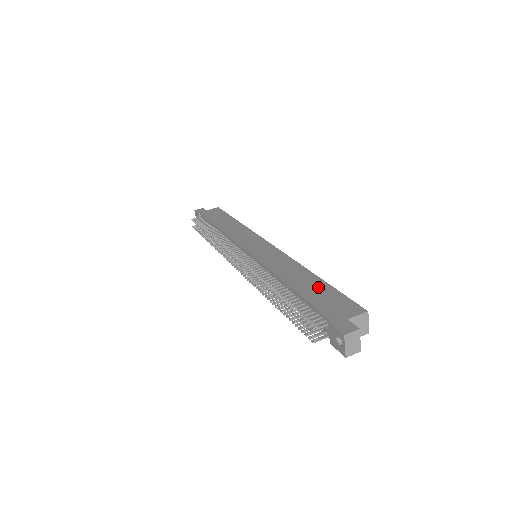
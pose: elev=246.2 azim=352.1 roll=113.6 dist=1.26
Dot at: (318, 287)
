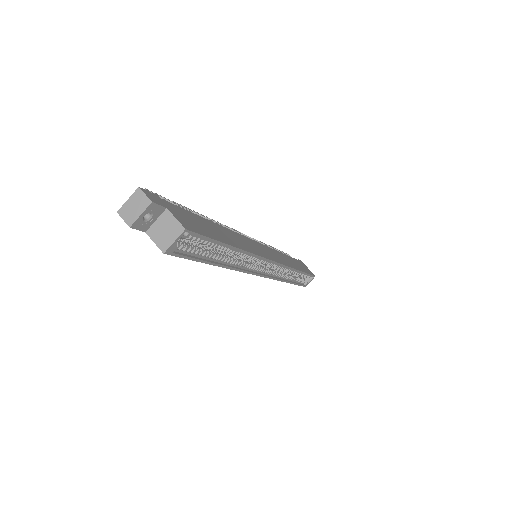
Dot at: (216, 233)
